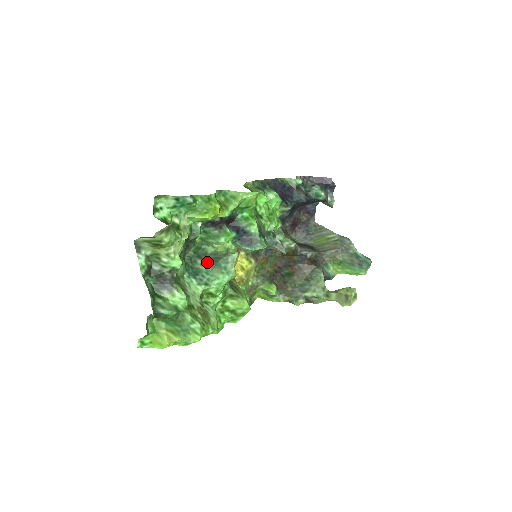
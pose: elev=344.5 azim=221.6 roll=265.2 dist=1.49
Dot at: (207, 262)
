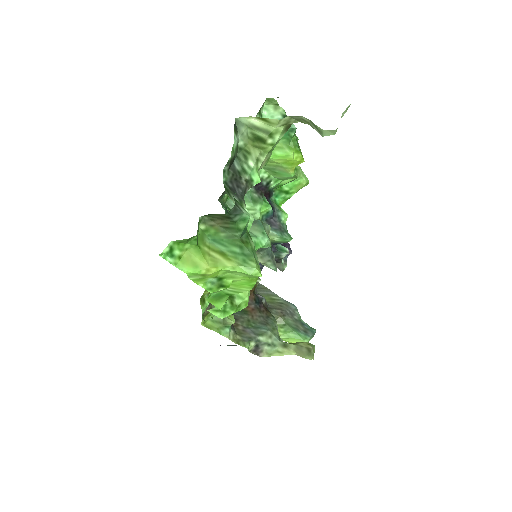
Dot at: occluded
